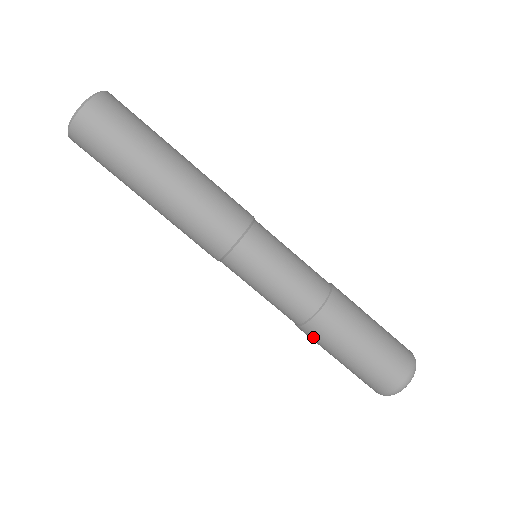
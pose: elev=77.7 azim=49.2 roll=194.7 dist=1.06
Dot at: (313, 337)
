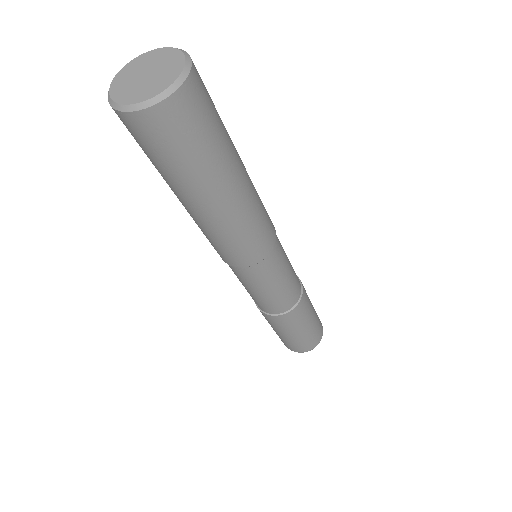
Dot at: occluded
